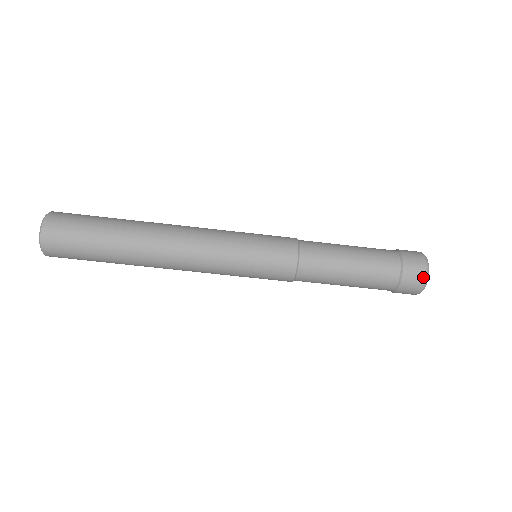
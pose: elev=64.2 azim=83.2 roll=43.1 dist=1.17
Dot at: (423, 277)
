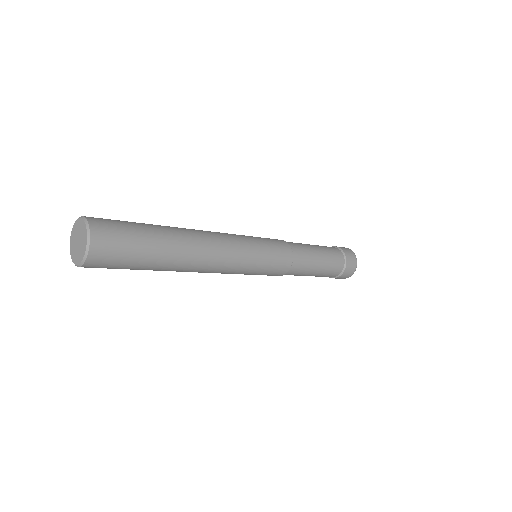
Dot at: occluded
